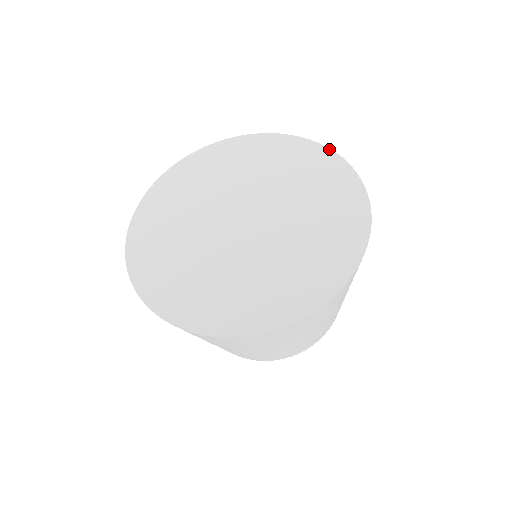
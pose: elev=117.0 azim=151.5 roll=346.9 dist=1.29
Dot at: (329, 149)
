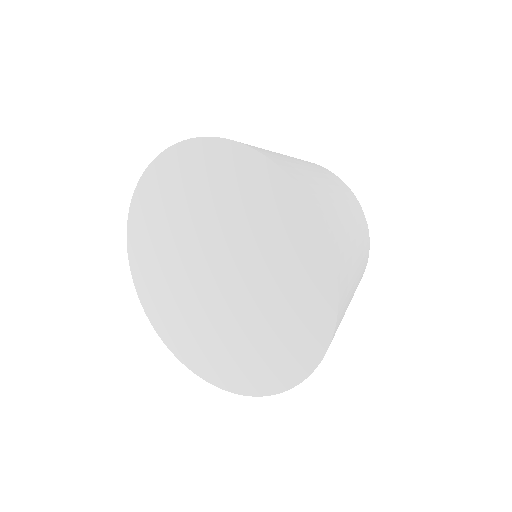
Dot at: (272, 163)
